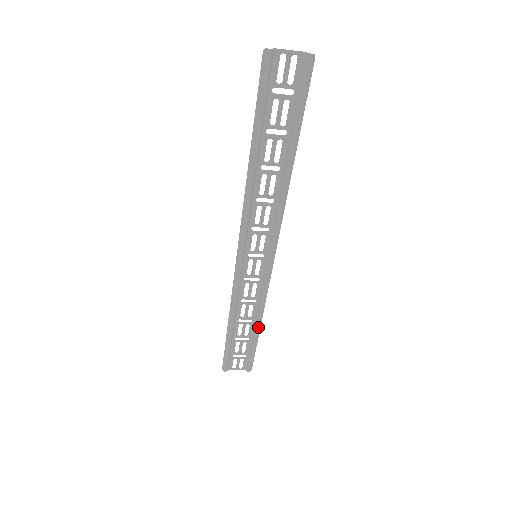
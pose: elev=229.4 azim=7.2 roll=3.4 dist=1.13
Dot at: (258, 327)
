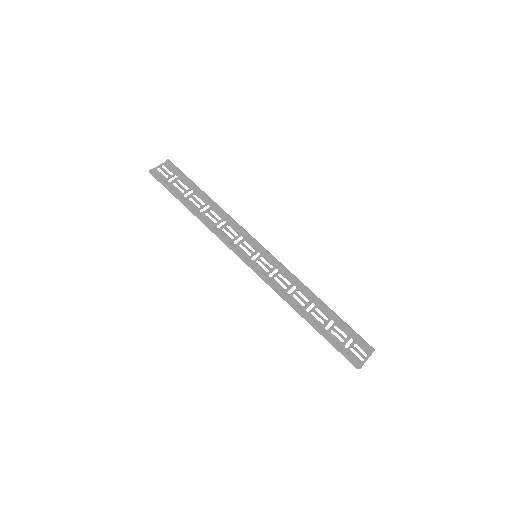
Dot at: (322, 303)
